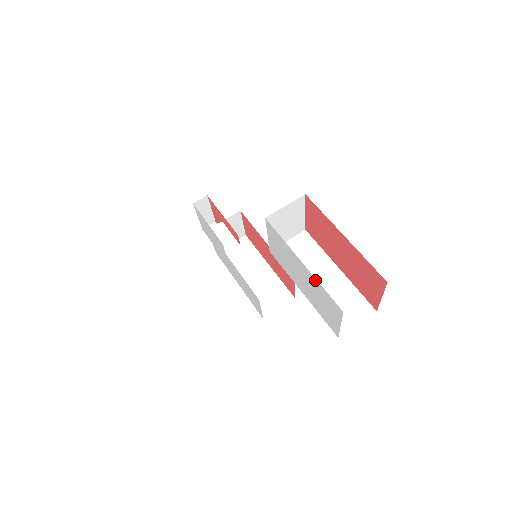
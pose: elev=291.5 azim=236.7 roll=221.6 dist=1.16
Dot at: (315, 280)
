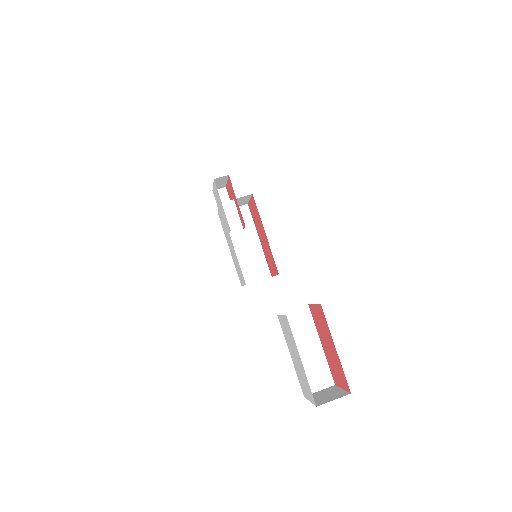
Dot at: occluded
